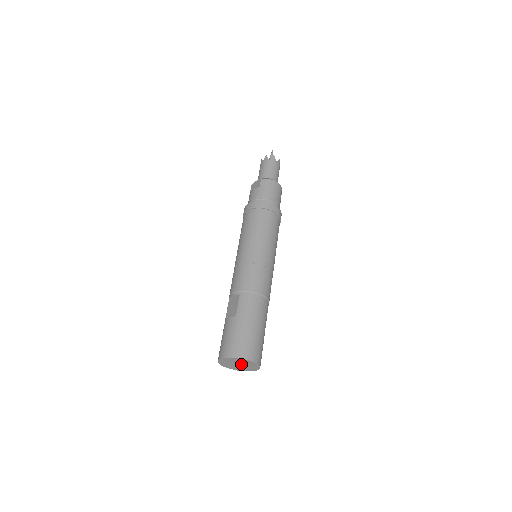
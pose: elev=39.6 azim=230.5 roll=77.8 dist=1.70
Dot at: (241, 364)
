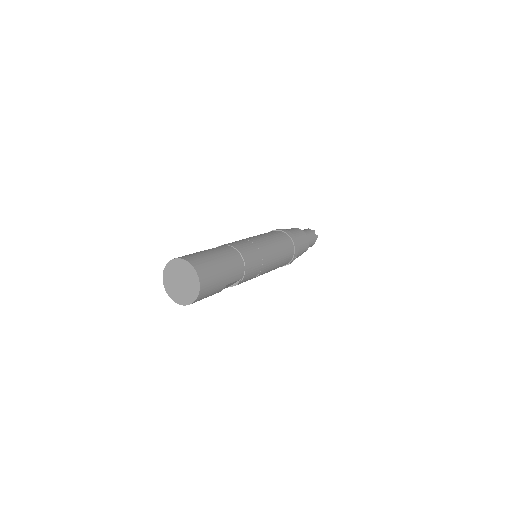
Dot at: (183, 280)
